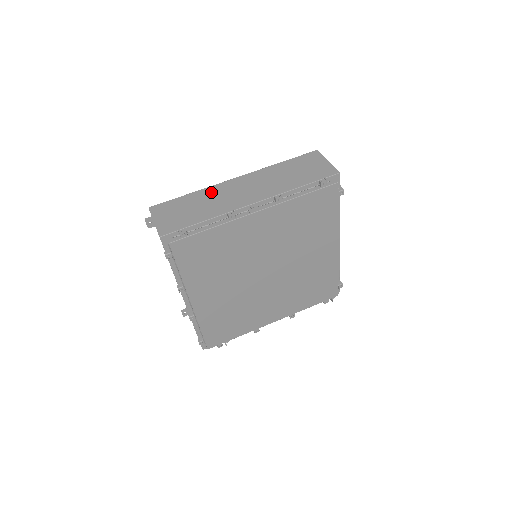
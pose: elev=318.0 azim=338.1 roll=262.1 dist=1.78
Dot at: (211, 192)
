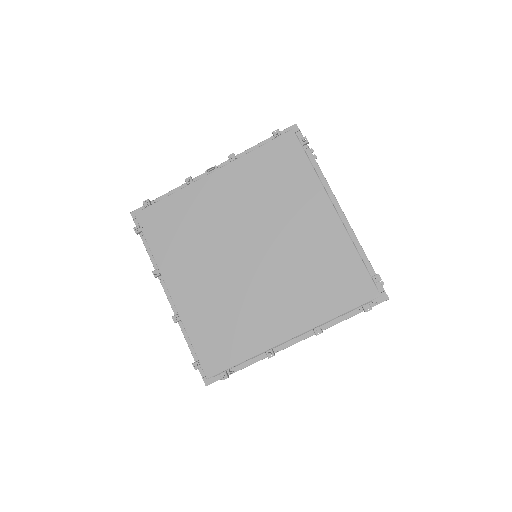
Dot at: occluded
